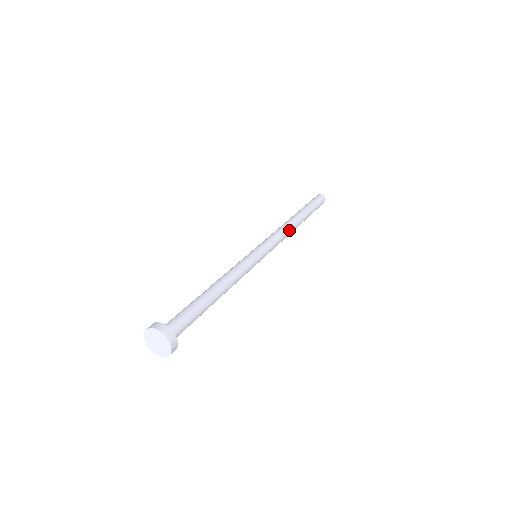
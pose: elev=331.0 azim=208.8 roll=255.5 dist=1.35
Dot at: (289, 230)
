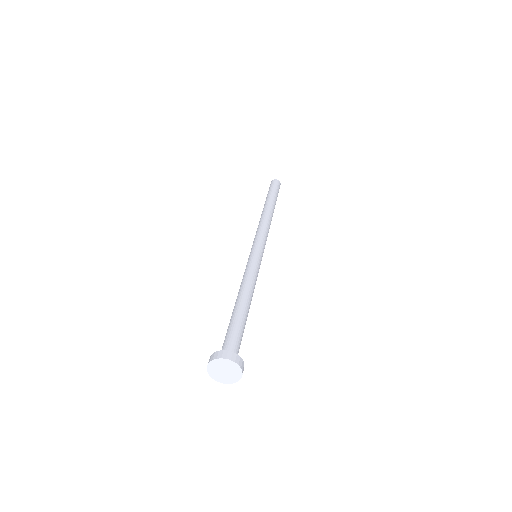
Dot at: (267, 220)
